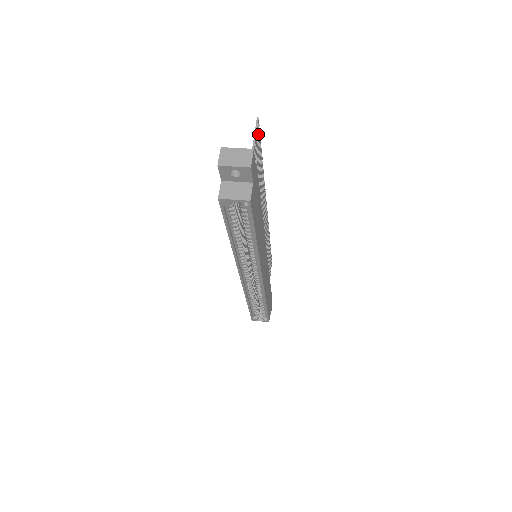
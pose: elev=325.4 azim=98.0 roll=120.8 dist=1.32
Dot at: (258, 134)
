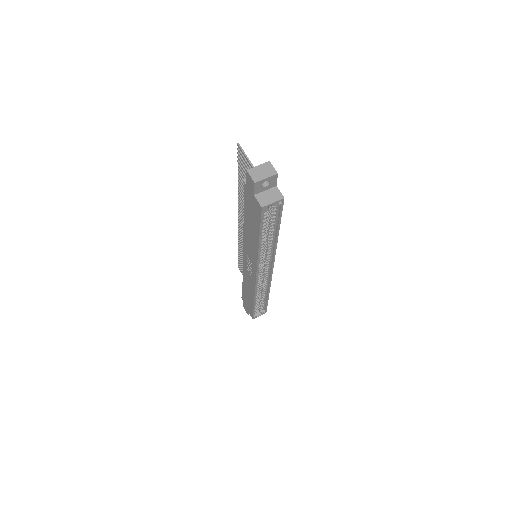
Dot at: (241, 156)
